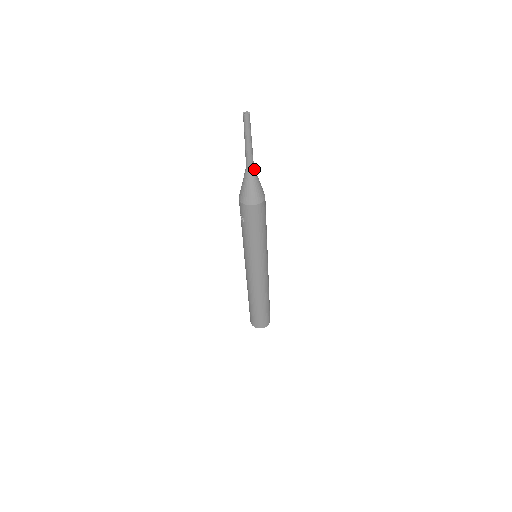
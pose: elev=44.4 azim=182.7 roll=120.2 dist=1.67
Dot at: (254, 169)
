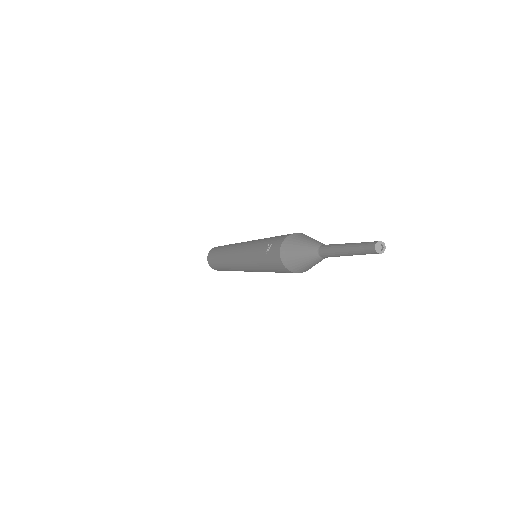
Dot at: (326, 257)
